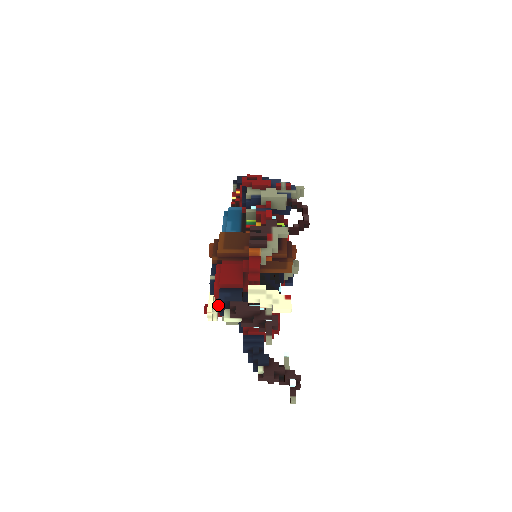
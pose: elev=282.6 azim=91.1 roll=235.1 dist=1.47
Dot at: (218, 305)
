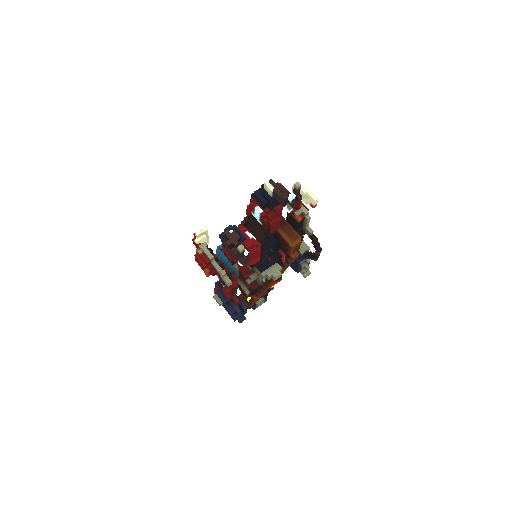
Dot at: occluded
